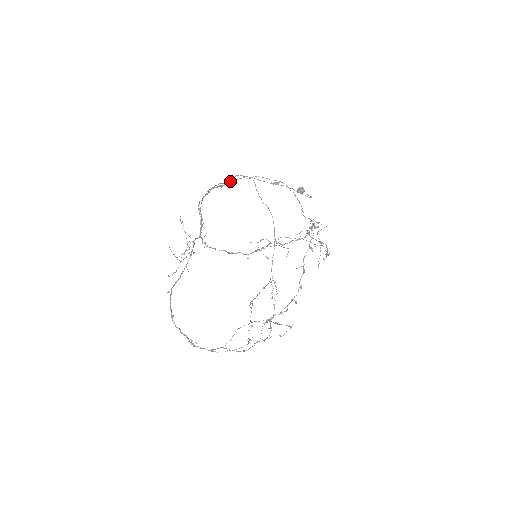
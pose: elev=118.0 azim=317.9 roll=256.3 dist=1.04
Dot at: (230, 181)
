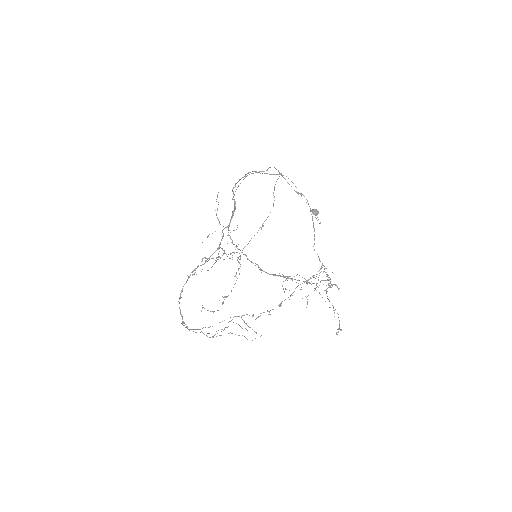
Dot at: (266, 173)
